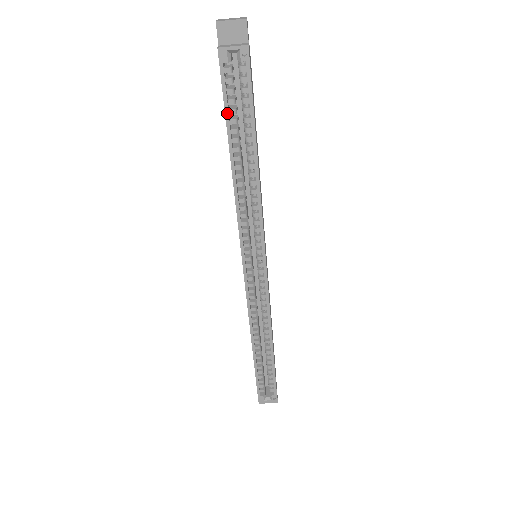
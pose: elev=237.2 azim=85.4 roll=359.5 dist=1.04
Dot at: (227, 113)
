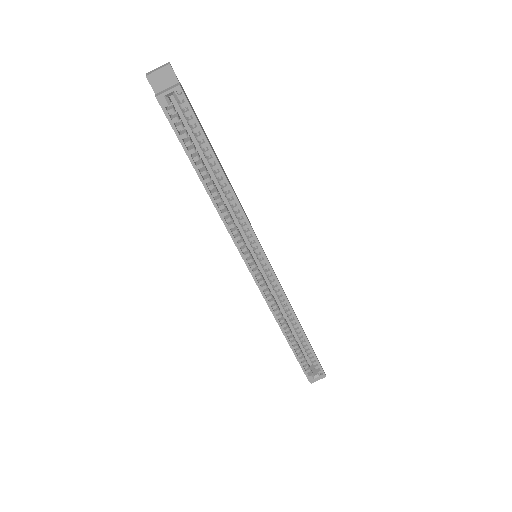
Dot at: (184, 146)
